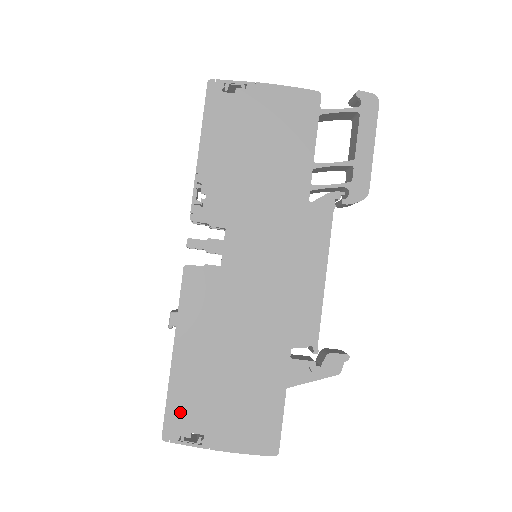
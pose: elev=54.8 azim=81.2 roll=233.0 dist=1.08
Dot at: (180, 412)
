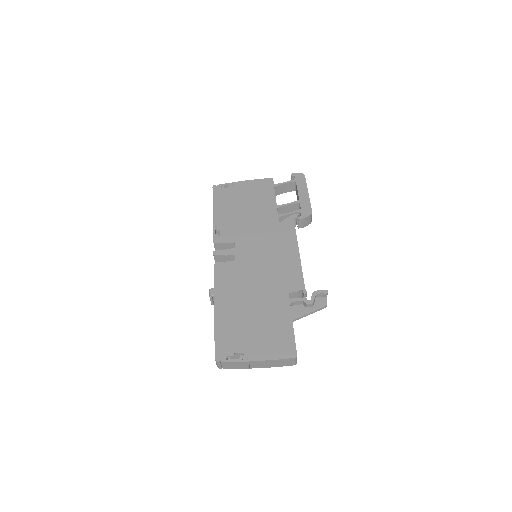
Dot at: (225, 342)
